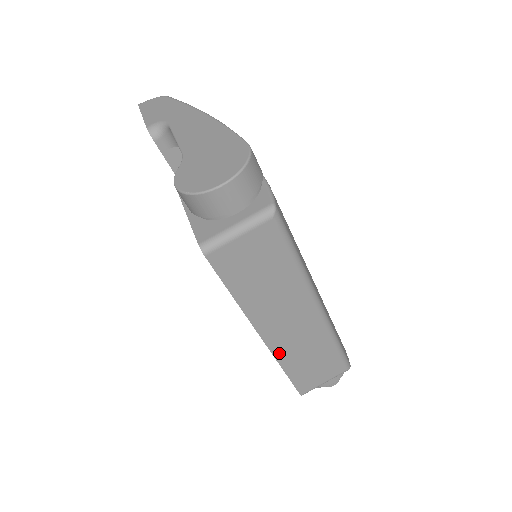
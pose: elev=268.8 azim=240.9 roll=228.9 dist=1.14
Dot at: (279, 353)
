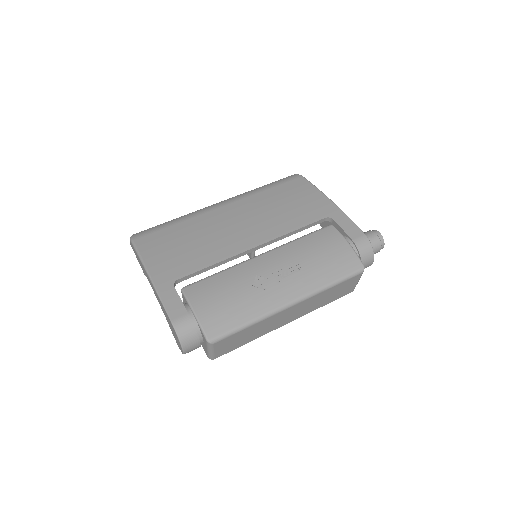
Dot at: (306, 313)
